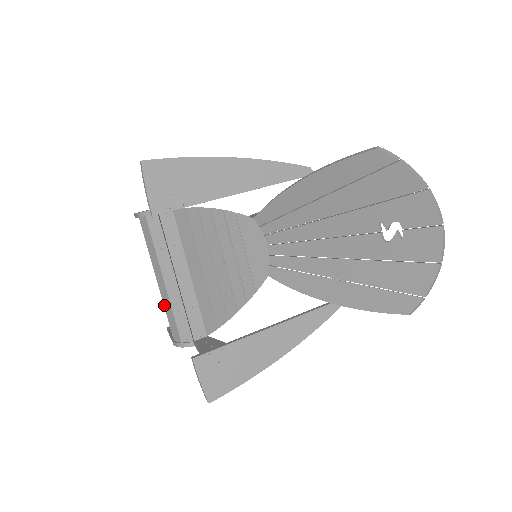
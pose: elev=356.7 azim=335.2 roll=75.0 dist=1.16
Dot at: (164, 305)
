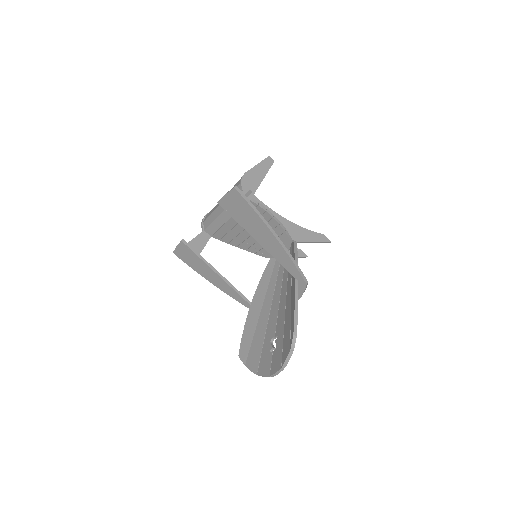
Dot at: (216, 205)
